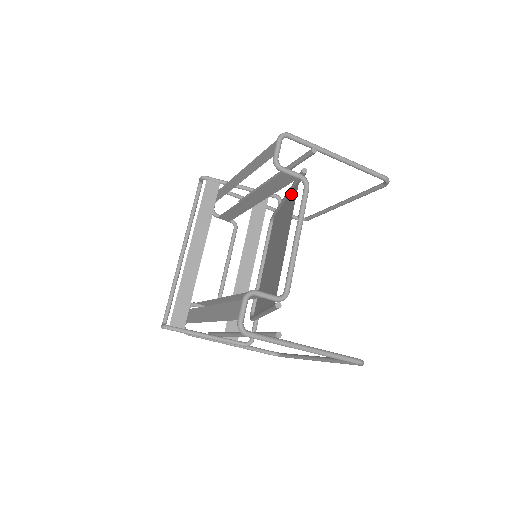
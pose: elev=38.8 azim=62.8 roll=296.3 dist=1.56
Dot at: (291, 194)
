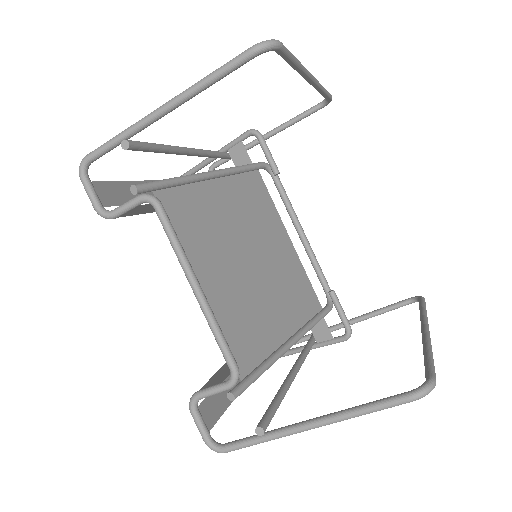
Dot at: (187, 193)
